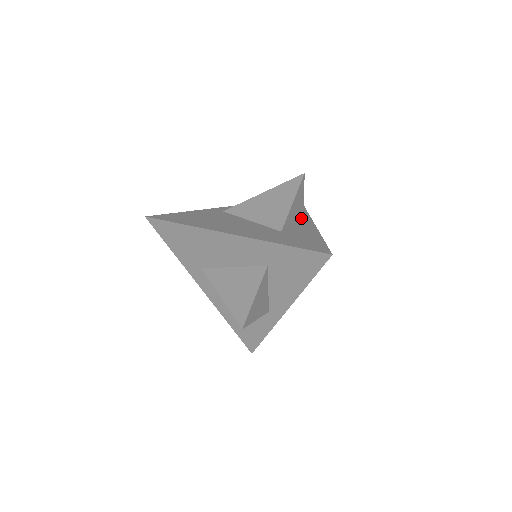
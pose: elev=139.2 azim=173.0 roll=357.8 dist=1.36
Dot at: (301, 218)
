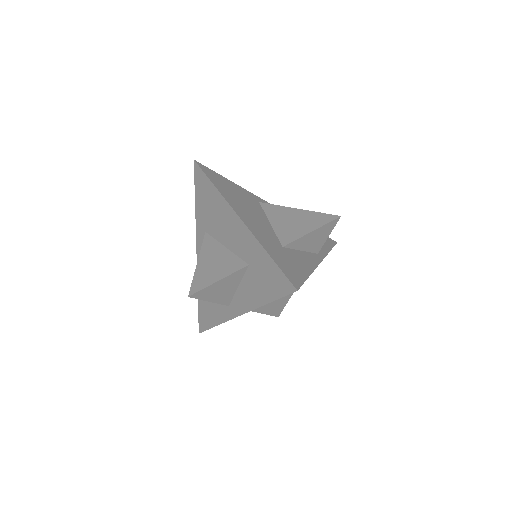
Dot at: (315, 253)
